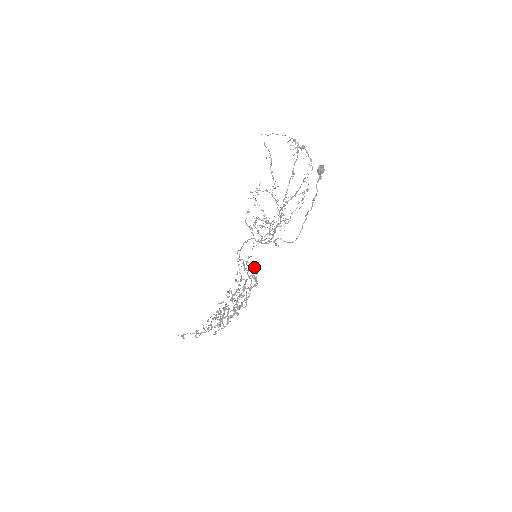
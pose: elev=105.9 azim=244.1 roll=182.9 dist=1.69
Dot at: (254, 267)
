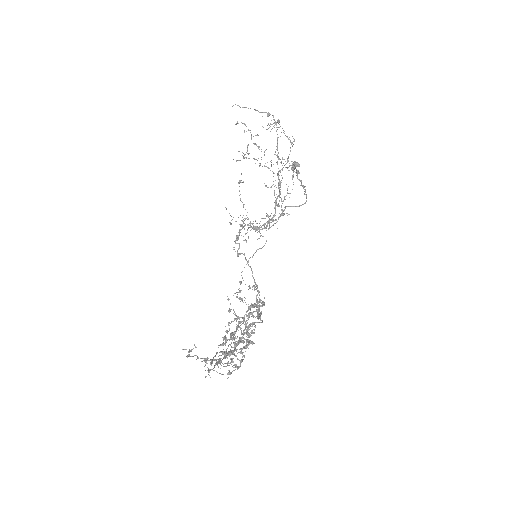
Dot at: occluded
